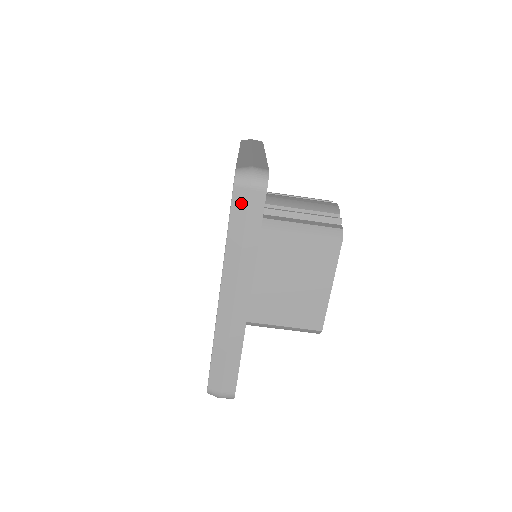
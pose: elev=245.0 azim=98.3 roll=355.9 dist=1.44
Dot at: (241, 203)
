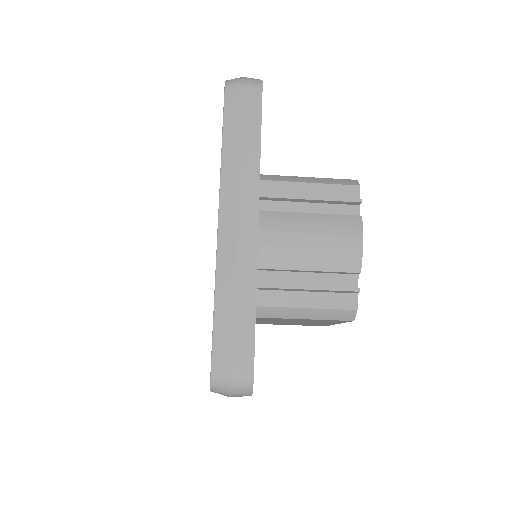
Dot at: occluded
